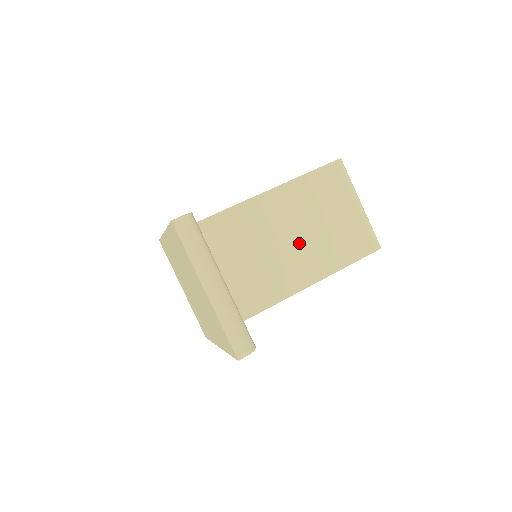
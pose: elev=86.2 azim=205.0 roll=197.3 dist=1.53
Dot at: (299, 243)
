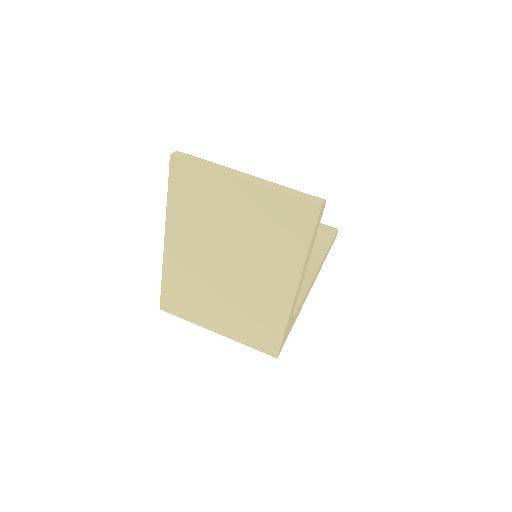
Dot at: occluded
